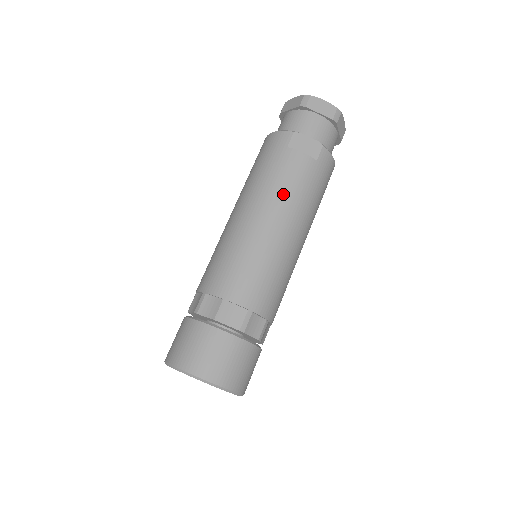
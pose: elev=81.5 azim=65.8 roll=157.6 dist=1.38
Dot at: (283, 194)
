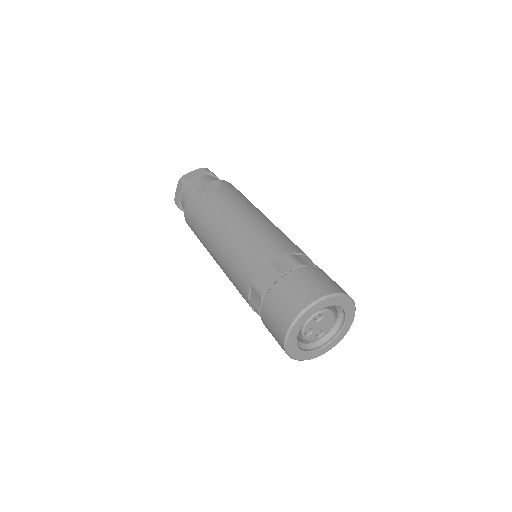
Dot at: (226, 206)
